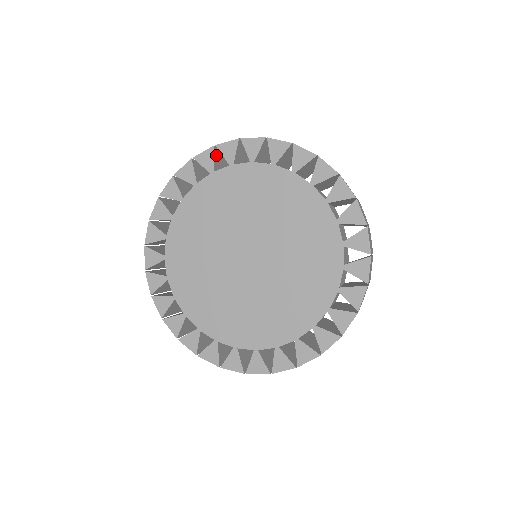
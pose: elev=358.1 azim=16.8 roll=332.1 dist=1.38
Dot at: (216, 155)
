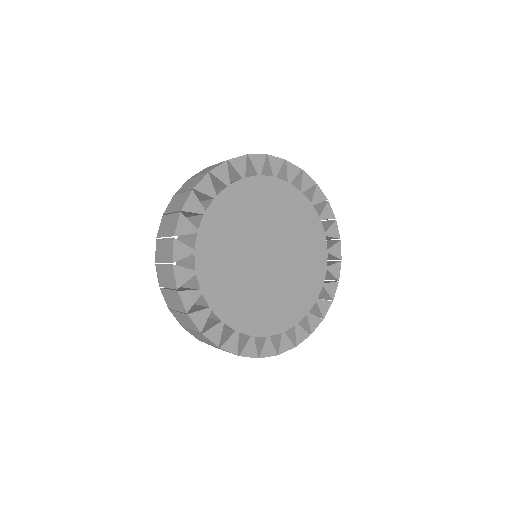
Dot at: (194, 197)
